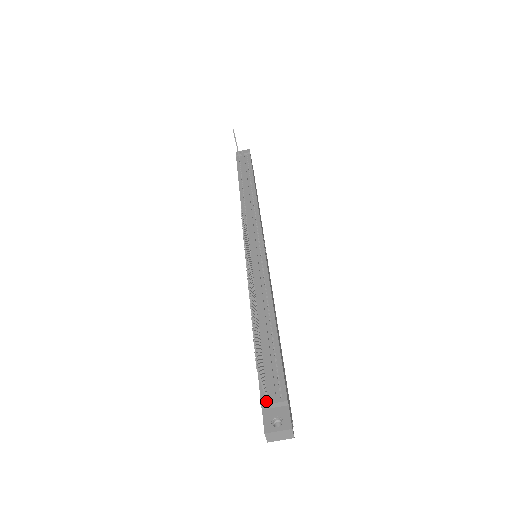
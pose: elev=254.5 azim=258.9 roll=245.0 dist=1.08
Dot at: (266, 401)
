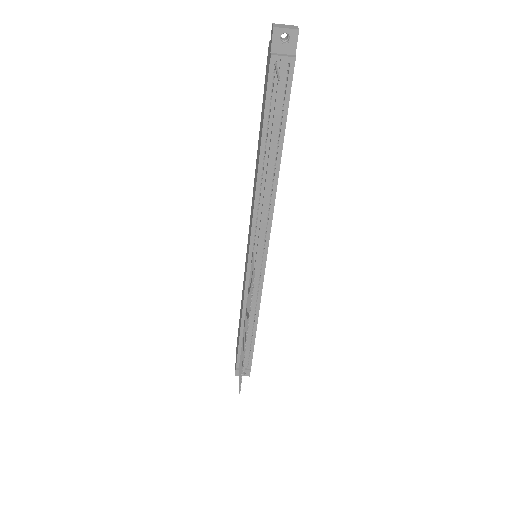
Dot at: occluded
